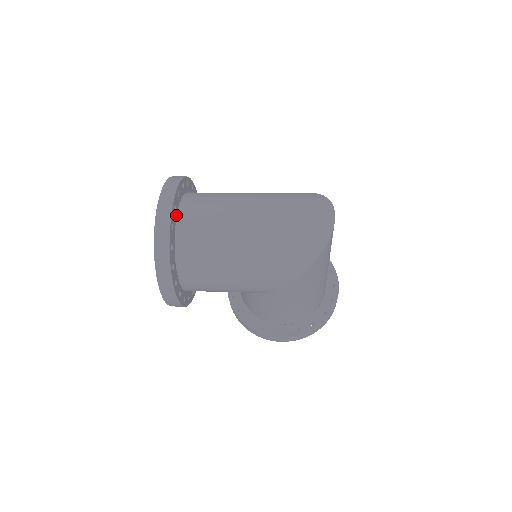
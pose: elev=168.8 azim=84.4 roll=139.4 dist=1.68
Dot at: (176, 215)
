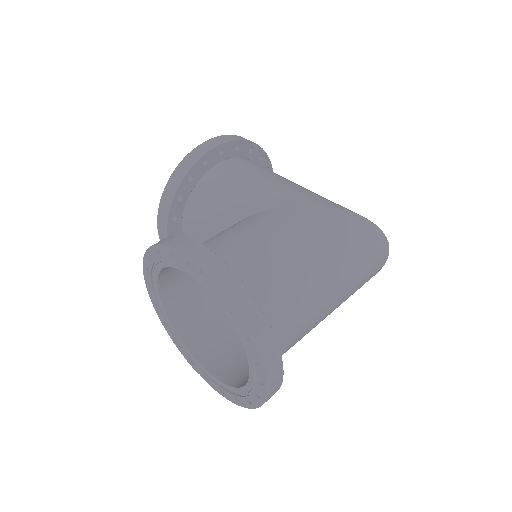
Dot at: occluded
